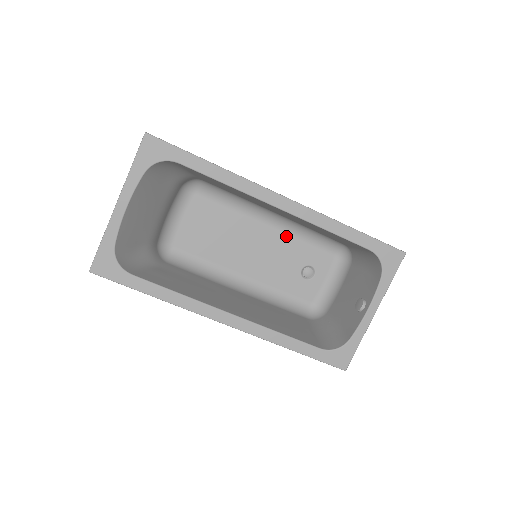
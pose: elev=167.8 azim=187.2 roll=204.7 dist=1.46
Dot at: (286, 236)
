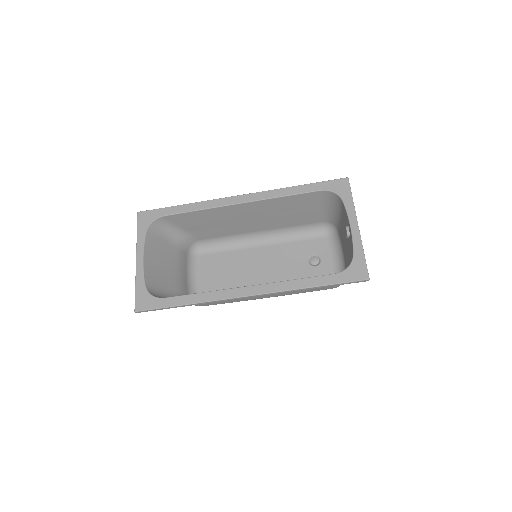
Dot at: (281, 246)
